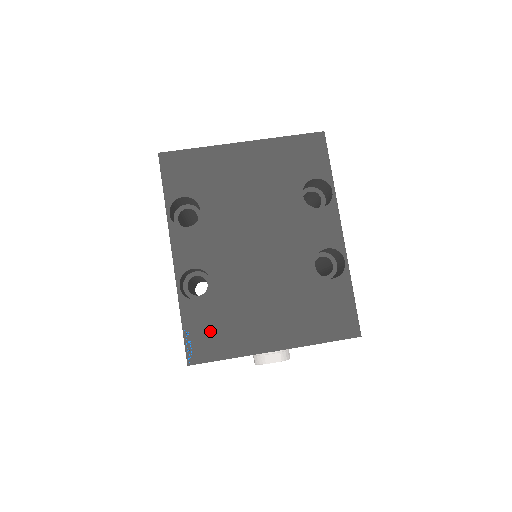
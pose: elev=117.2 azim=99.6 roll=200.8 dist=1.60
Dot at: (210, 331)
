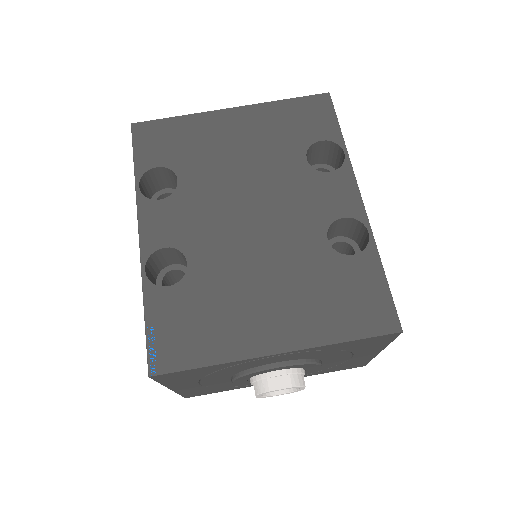
Dot at: (183, 327)
